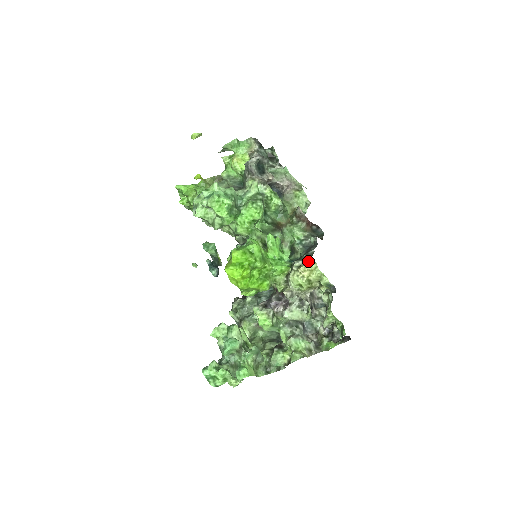
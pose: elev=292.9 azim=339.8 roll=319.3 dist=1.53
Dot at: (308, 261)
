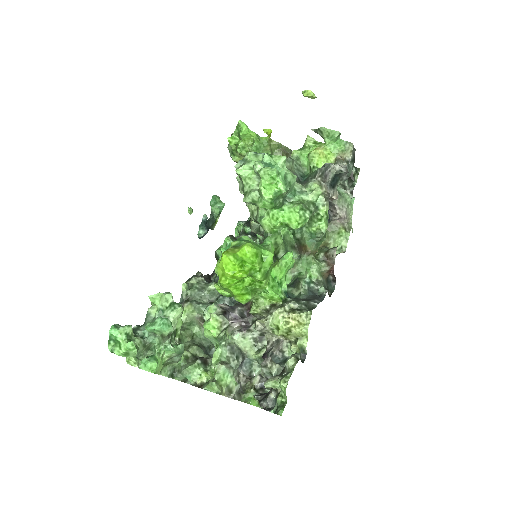
Dot at: (305, 312)
